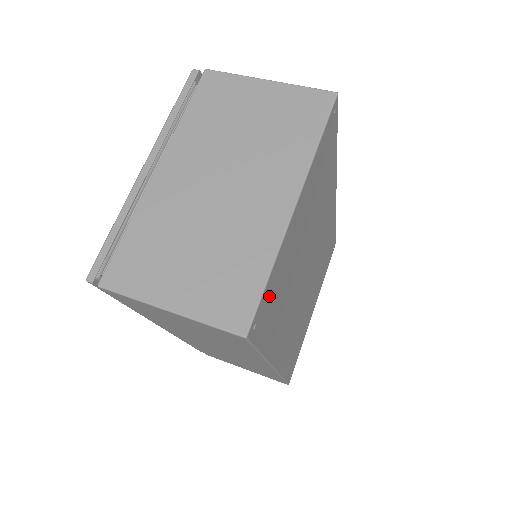
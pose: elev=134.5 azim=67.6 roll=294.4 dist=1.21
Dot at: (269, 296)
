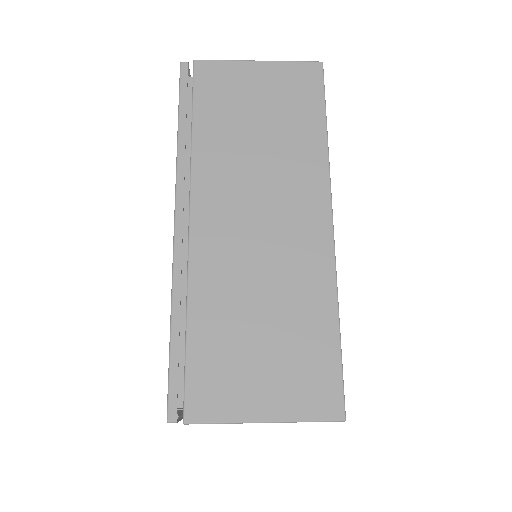
Dot at: occluded
